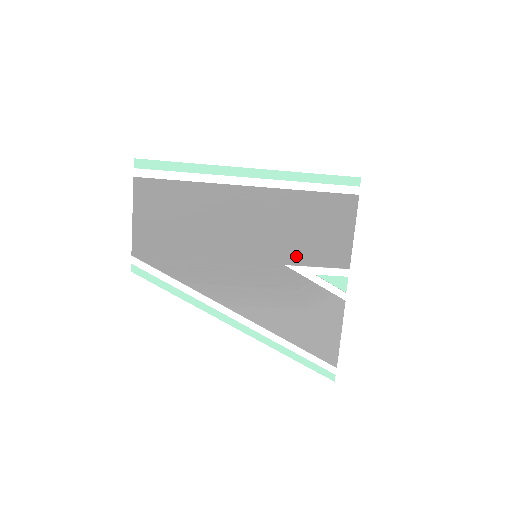
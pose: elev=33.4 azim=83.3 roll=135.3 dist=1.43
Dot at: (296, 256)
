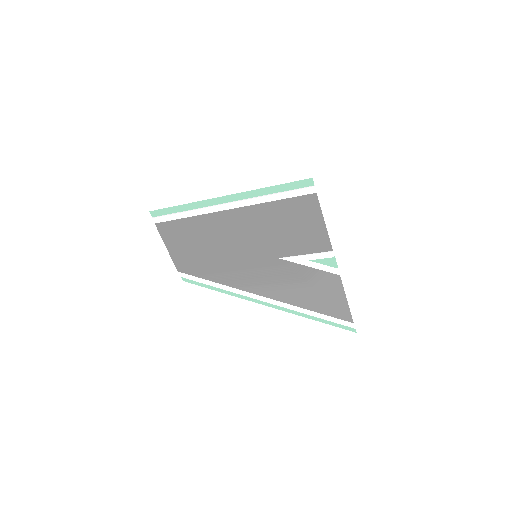
Dot at: (285, 250)
